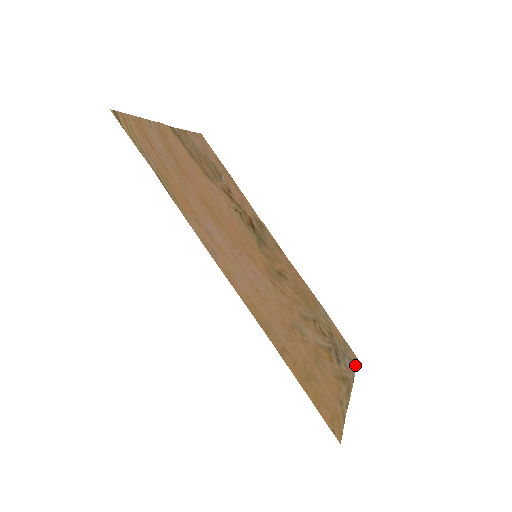
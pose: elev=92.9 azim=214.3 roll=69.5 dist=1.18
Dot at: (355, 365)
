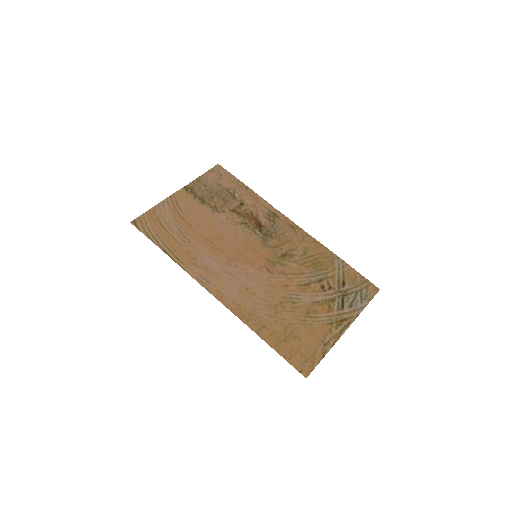
Dot at: (370, 299)
